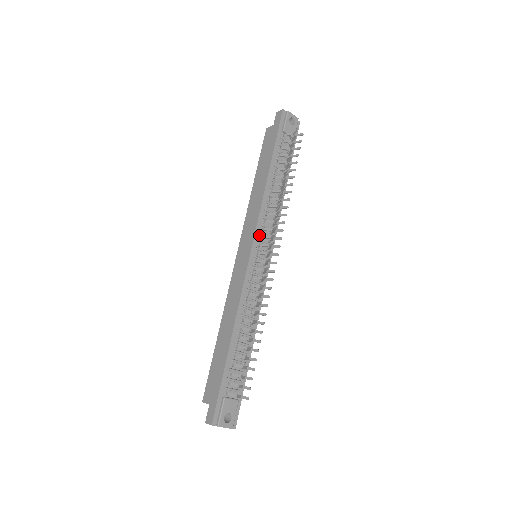
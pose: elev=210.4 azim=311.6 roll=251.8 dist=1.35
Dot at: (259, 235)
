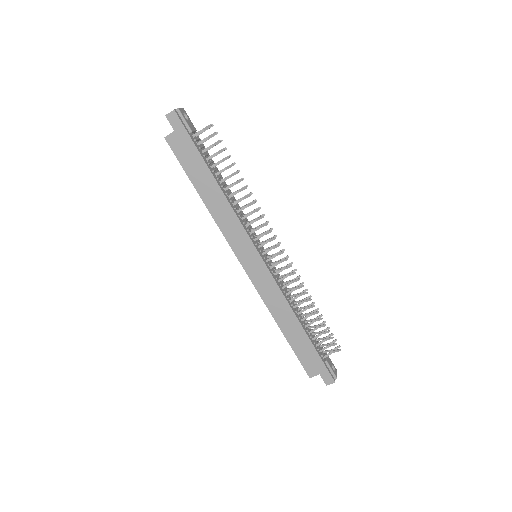
Dot at: (253, 240)
